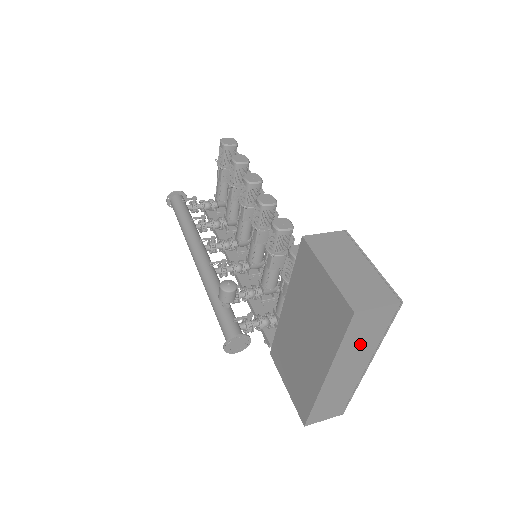
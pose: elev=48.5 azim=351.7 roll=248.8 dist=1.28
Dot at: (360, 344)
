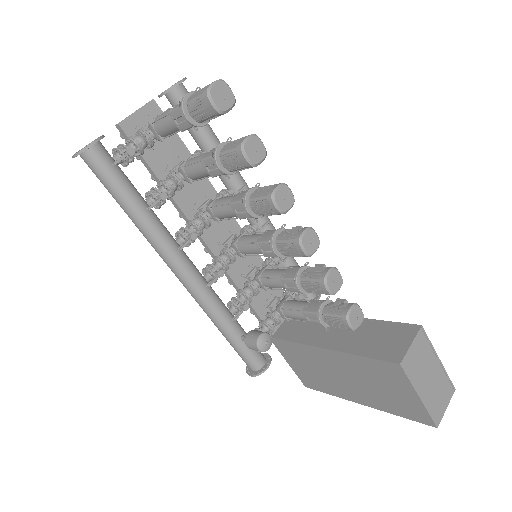
Dot at: occluded
